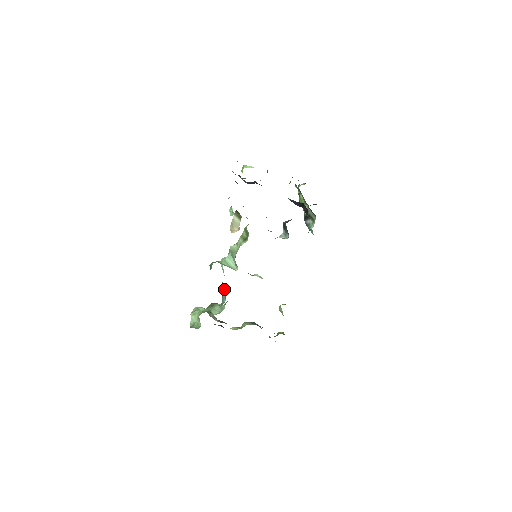
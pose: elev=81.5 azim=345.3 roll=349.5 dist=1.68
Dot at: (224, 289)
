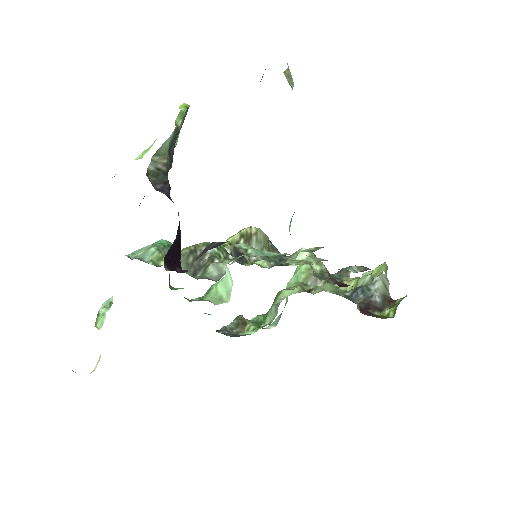
Dot at: occluded
